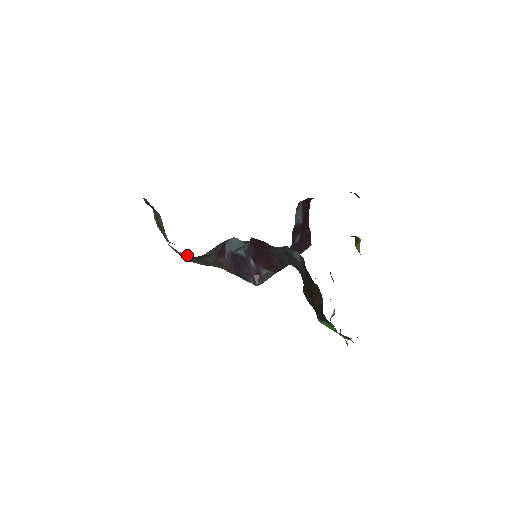
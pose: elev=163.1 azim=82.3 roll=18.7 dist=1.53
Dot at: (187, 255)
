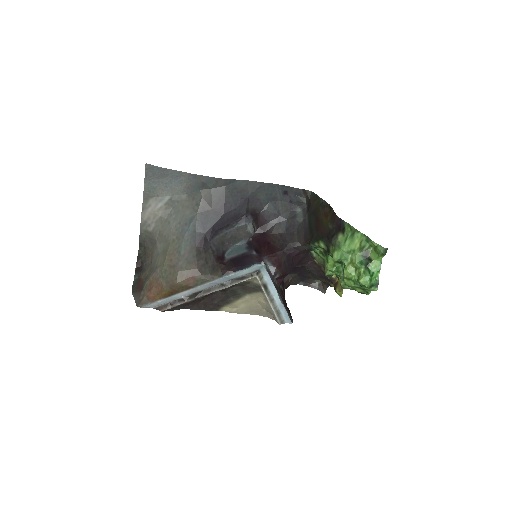
Dot at: (198, 228)
